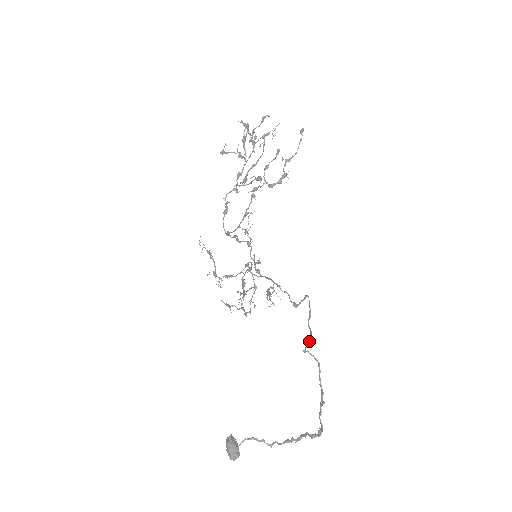
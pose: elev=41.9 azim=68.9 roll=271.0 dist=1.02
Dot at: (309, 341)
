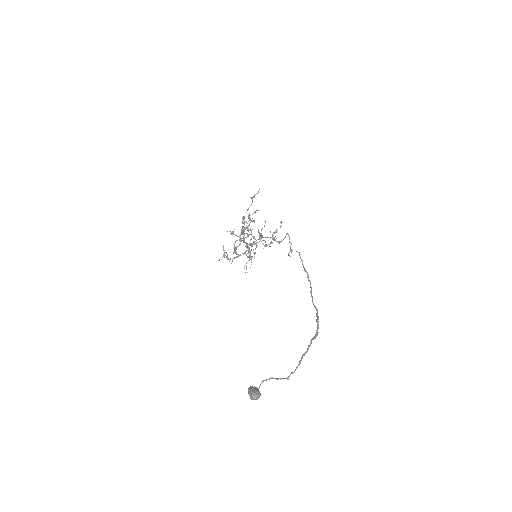
Dot at: (291, 249)
